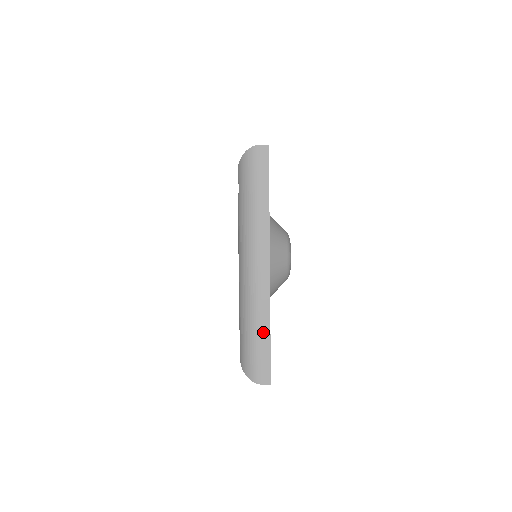
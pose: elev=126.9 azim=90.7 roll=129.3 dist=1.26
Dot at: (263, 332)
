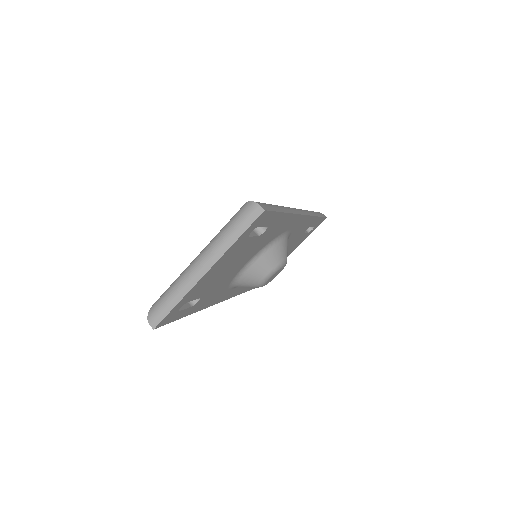
Dot at: (173, 301)
